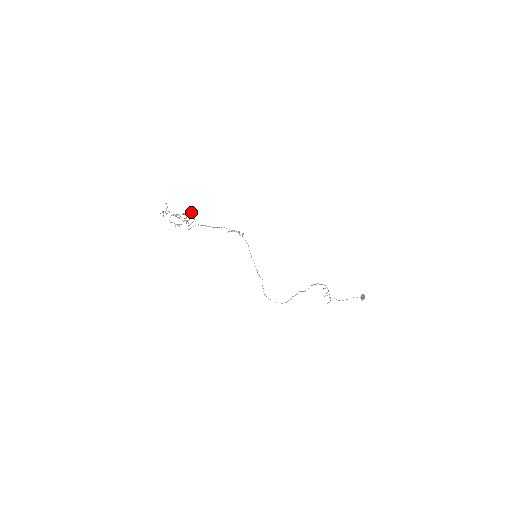
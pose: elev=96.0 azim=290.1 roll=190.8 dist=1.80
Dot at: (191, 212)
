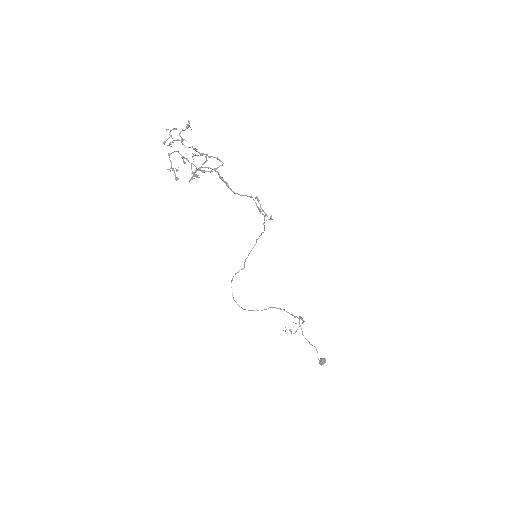
Dot at: (218, 159)
